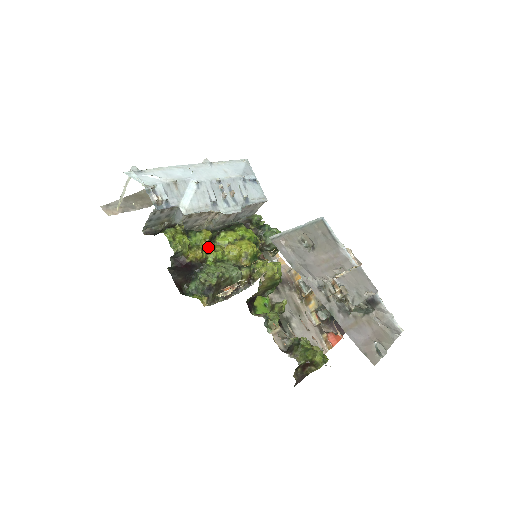
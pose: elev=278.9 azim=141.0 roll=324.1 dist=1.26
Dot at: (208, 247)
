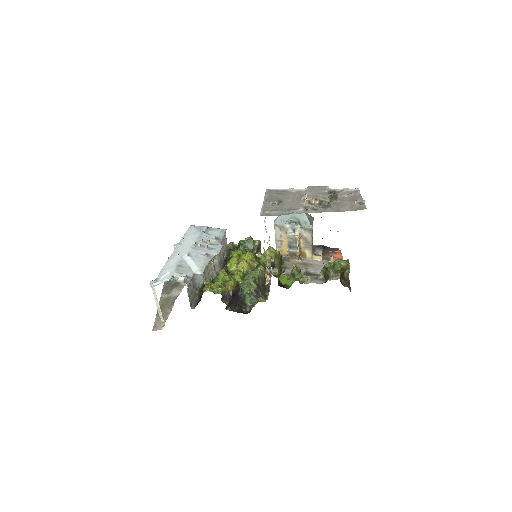
Dot at: (231, 276)
